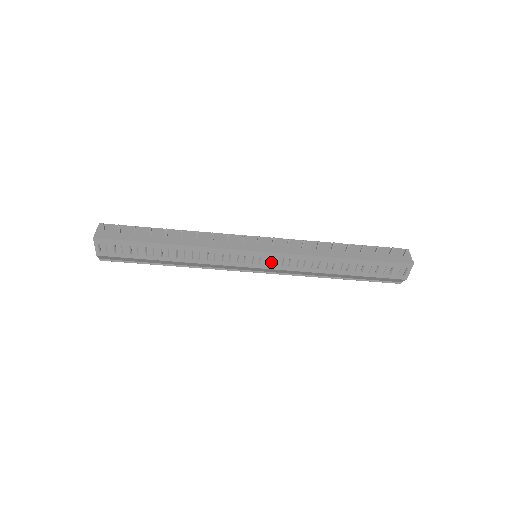
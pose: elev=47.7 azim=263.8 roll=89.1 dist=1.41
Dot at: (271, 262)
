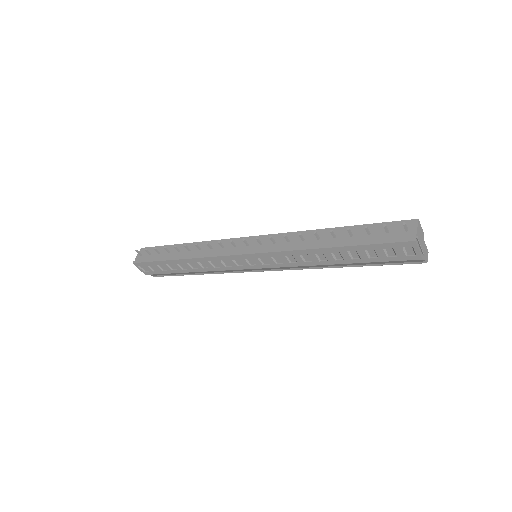
Dot at: (265, 261)
